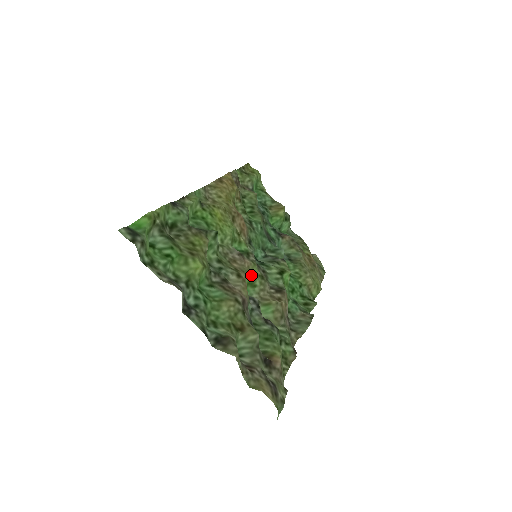
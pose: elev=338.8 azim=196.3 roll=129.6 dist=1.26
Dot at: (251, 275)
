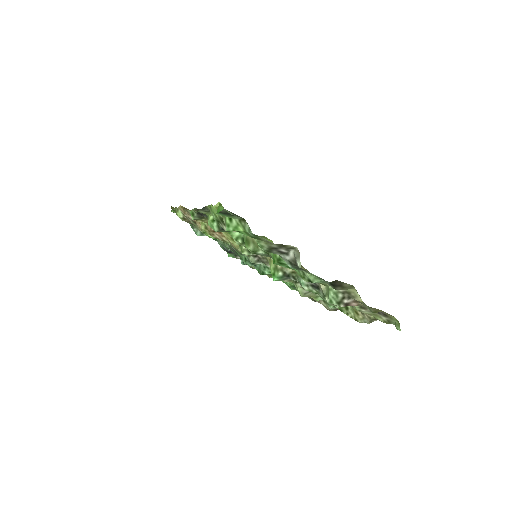
Dot at: occluded
